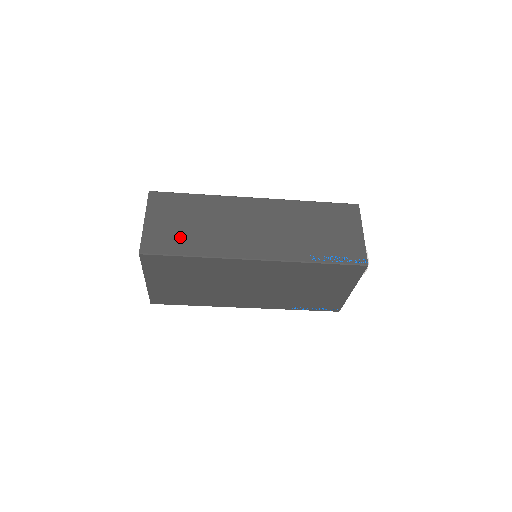
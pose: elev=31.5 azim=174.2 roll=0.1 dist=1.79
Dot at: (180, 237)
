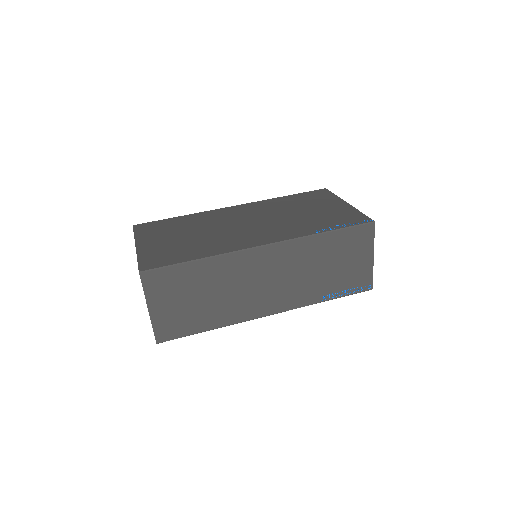
Dot at: (192, 316)
